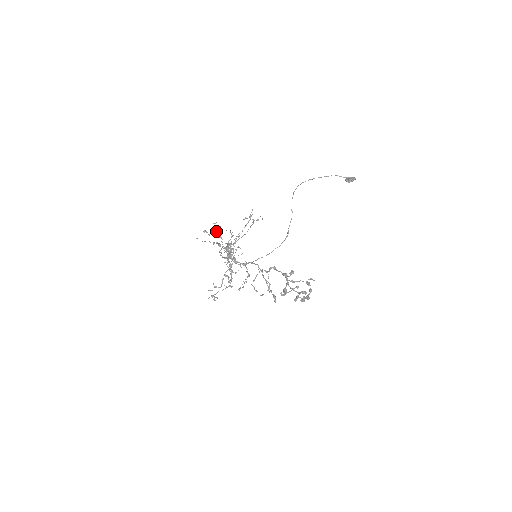
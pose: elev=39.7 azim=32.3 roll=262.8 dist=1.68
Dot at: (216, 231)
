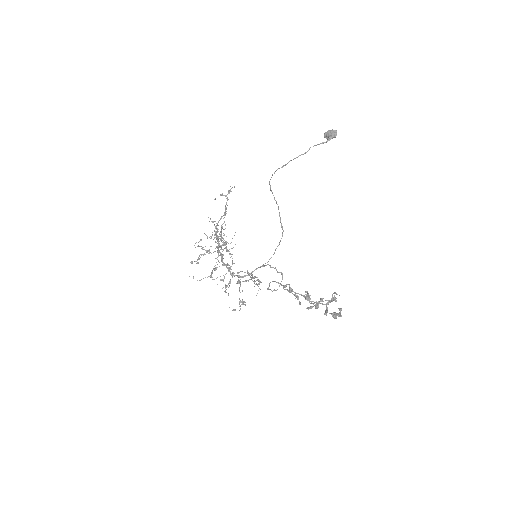
Dot at: occluded
